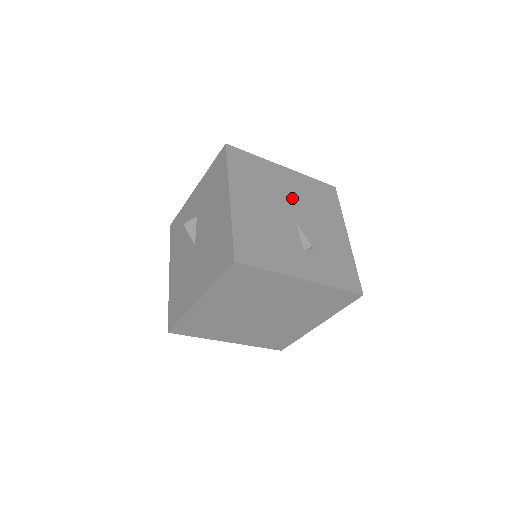
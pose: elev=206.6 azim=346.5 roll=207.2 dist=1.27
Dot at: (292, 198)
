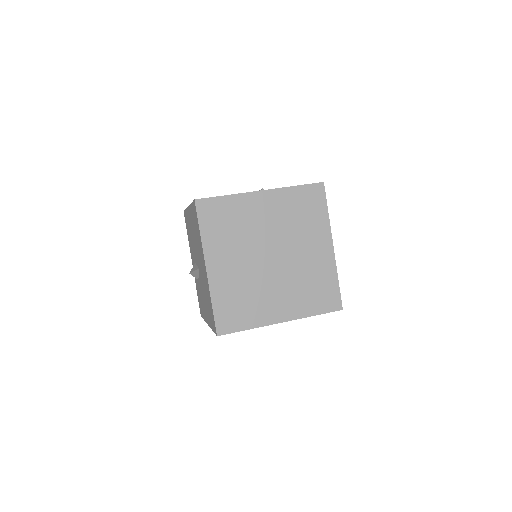
Dot at: occluded
